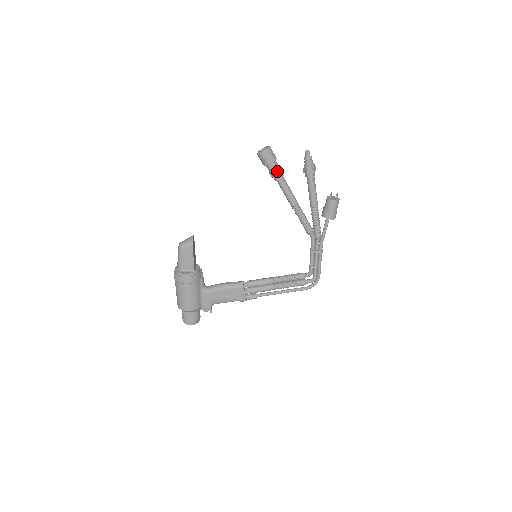
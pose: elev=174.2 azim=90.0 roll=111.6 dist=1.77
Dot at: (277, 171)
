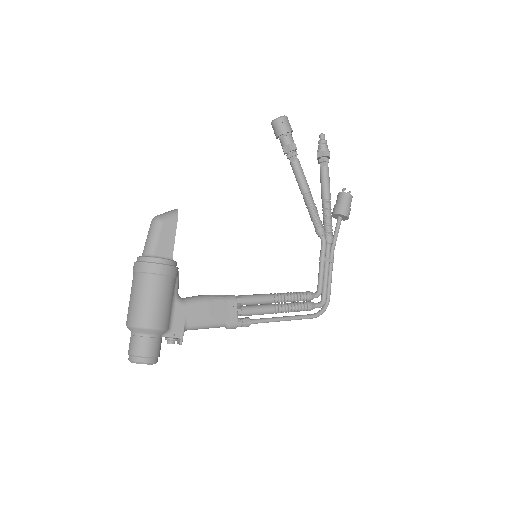
Dot at: (294, 144)
